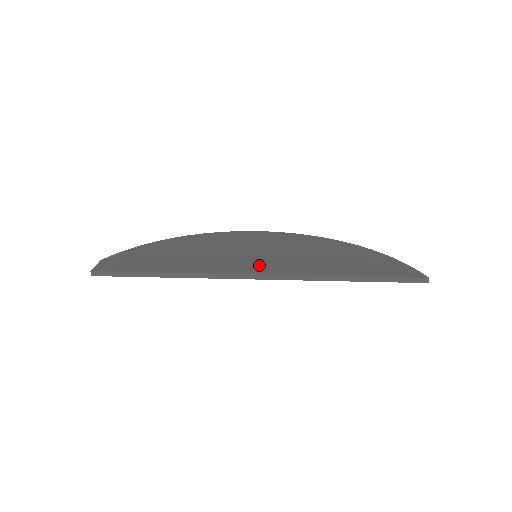
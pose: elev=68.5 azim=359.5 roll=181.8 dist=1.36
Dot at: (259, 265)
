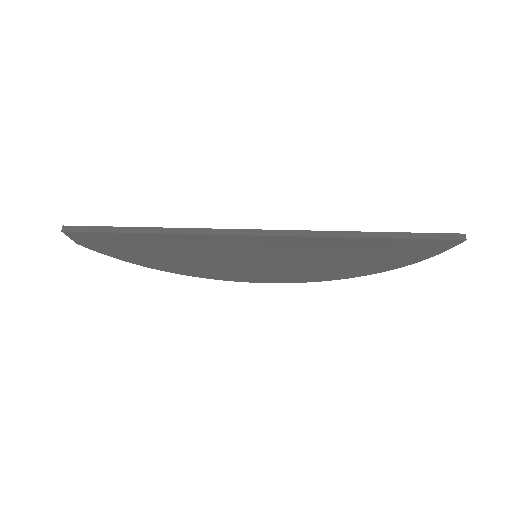
Dot at: occluded
